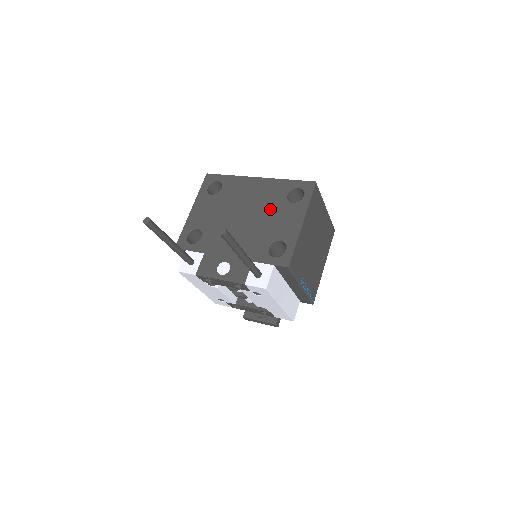
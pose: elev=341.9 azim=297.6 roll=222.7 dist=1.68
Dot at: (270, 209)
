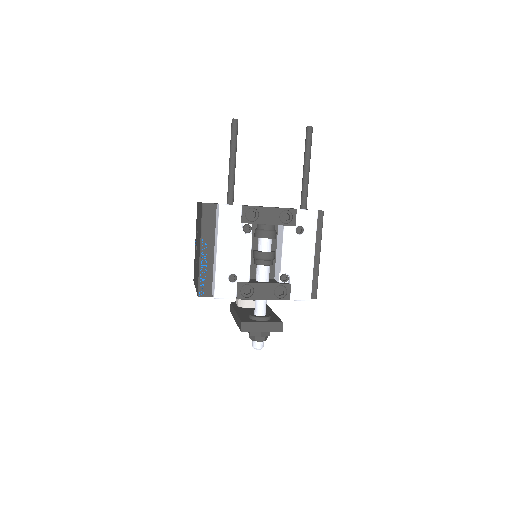
Dot at: occluded
